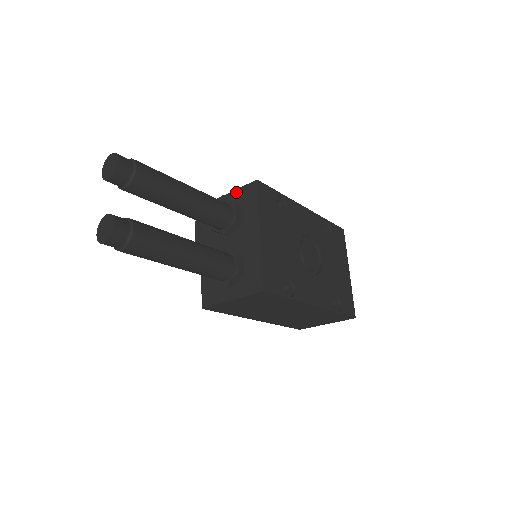
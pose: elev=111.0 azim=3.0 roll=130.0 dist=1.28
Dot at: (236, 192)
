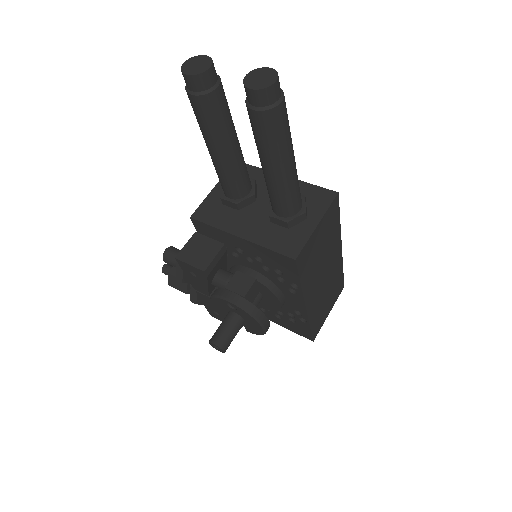
Dot at: occluded
